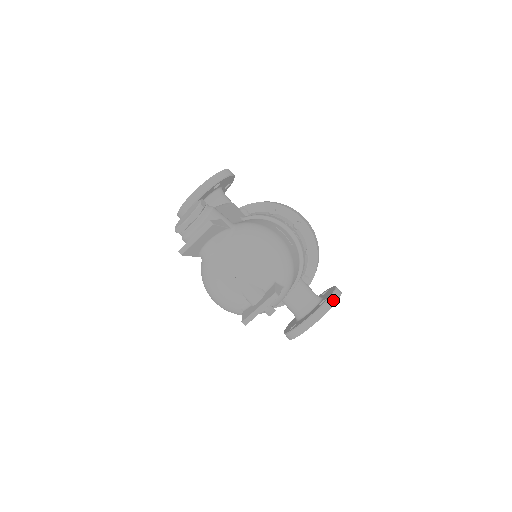
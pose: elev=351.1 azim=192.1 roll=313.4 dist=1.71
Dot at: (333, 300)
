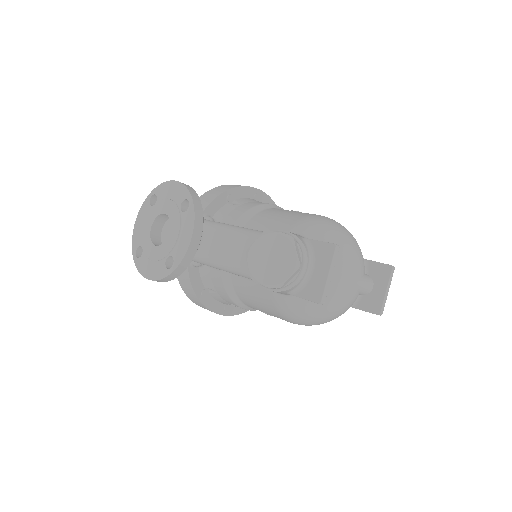
Dot at: occluded
